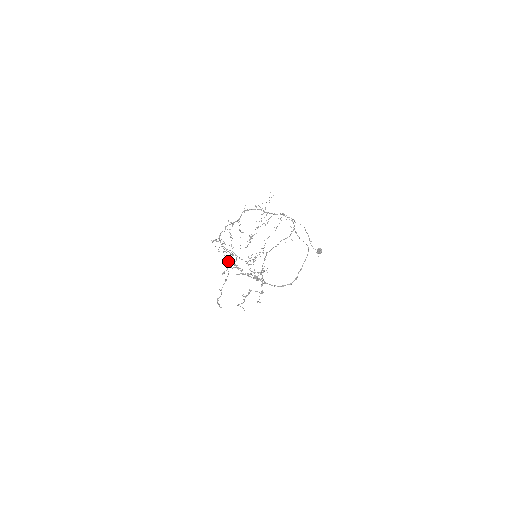
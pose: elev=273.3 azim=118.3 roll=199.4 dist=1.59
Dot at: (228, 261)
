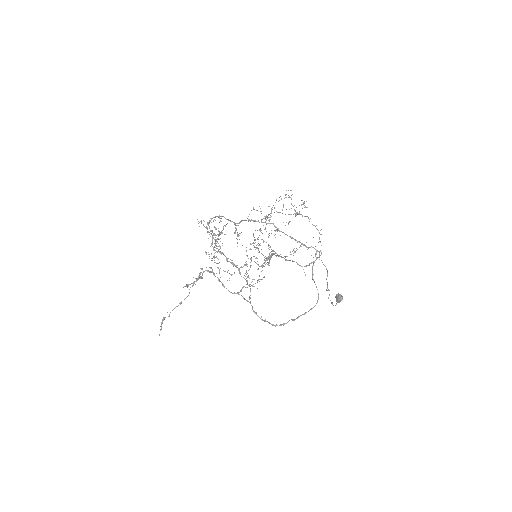
Dot at: (214, 249)
